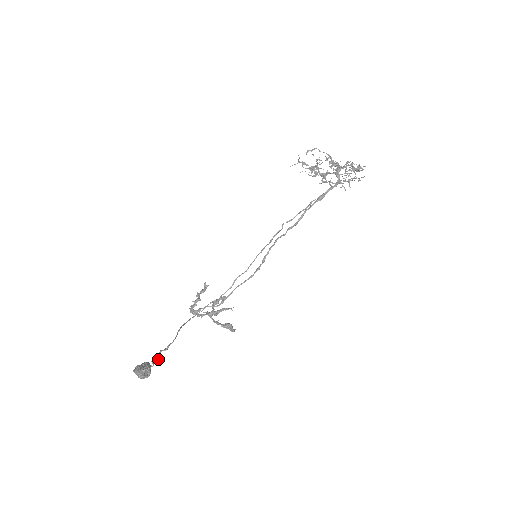
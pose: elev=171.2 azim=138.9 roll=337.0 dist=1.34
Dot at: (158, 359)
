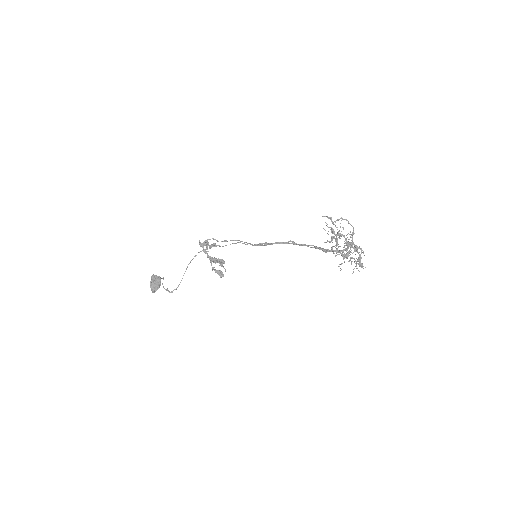
Dot at: (166, 290)
